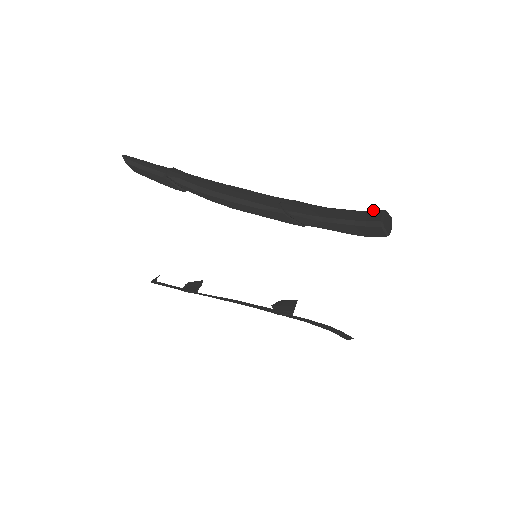
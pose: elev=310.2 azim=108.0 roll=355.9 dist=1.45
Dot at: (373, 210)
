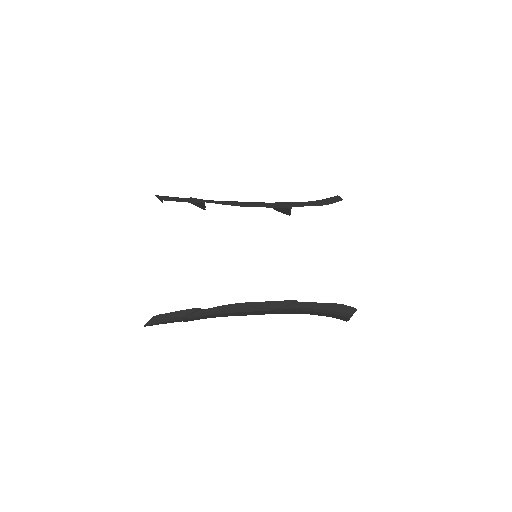
Dot at: occluded
